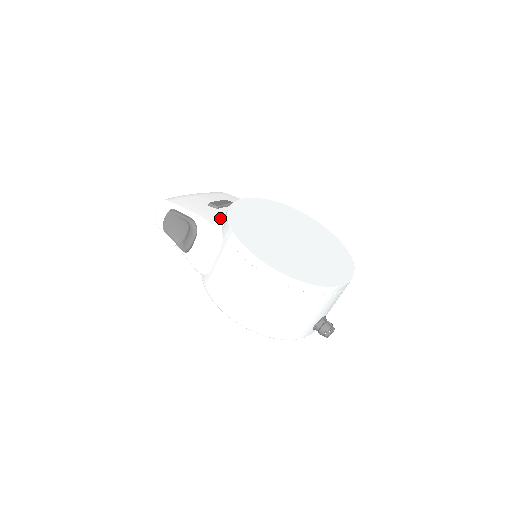
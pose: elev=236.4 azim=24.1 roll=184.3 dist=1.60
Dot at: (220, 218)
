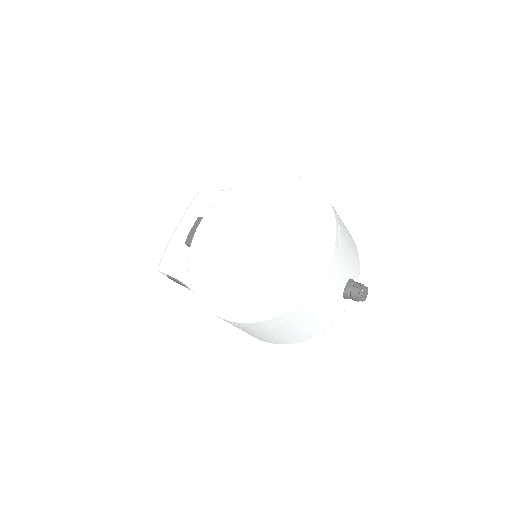
Dot at: occluded
